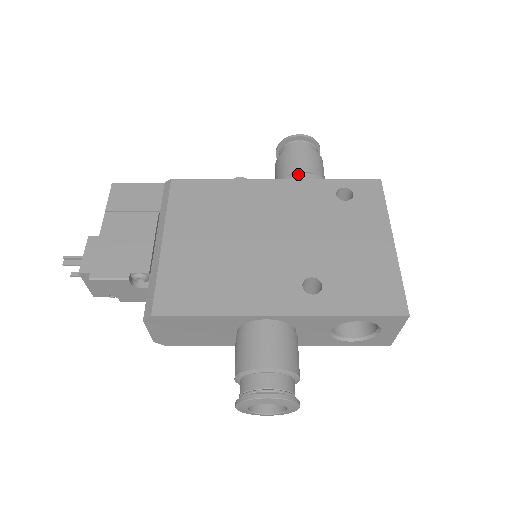
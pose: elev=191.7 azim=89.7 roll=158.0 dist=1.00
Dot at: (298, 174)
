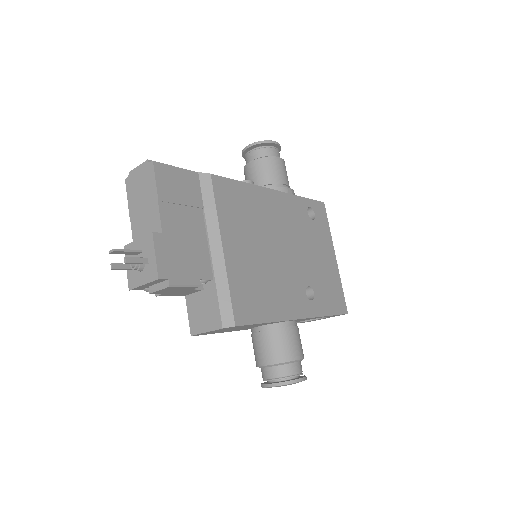
Dot at: (287, 188)
